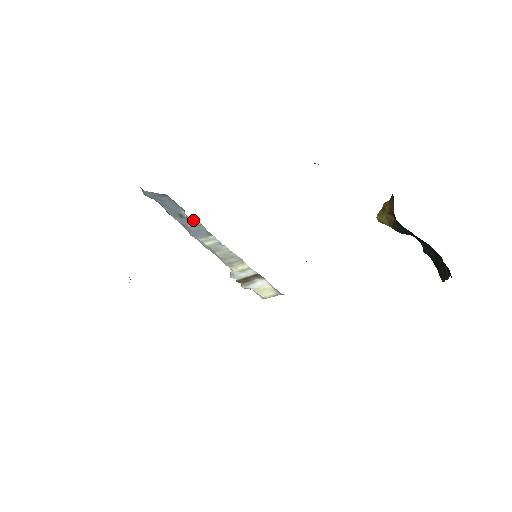
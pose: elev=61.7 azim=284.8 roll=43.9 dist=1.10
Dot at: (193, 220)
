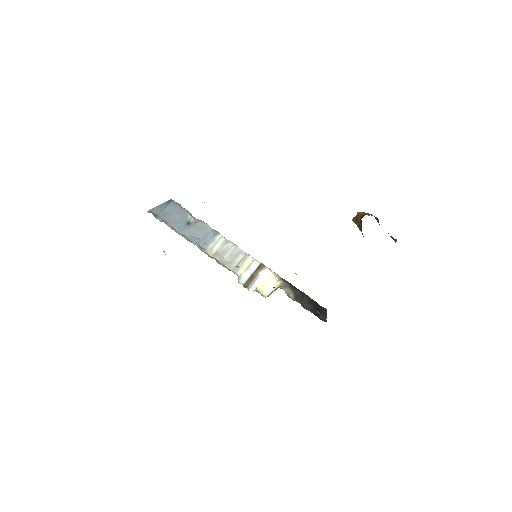
Dot at: (199, 223)
